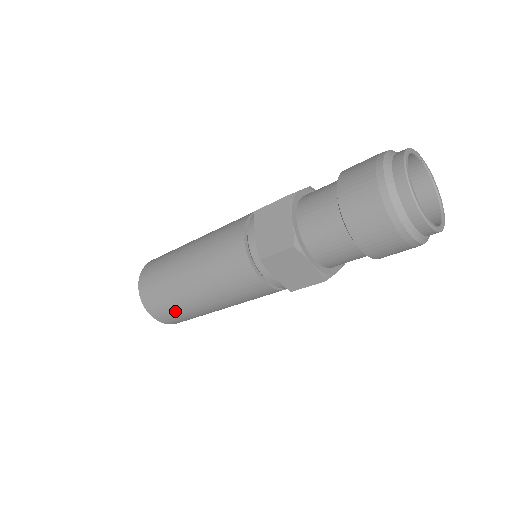
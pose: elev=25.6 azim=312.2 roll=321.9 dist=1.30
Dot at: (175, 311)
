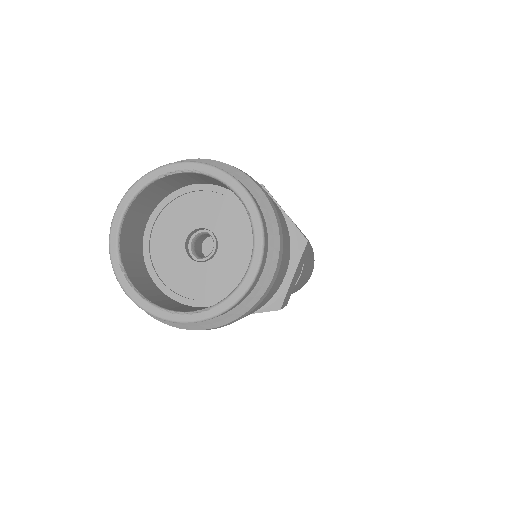
Dot at: occluded
